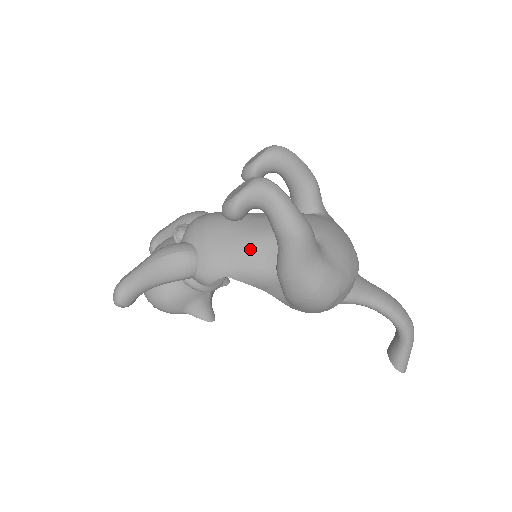
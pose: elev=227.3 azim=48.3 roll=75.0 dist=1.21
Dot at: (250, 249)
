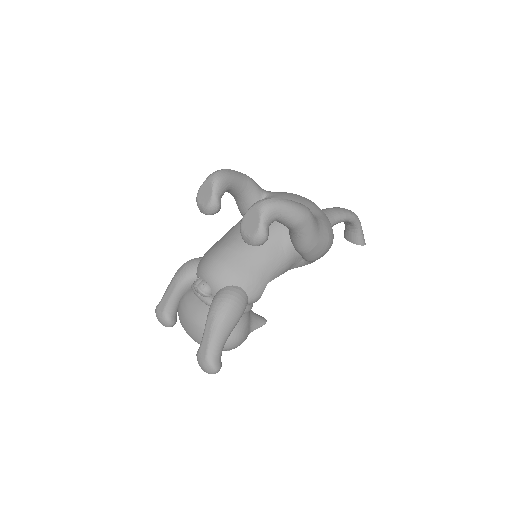
Dot at: (269, 253)
